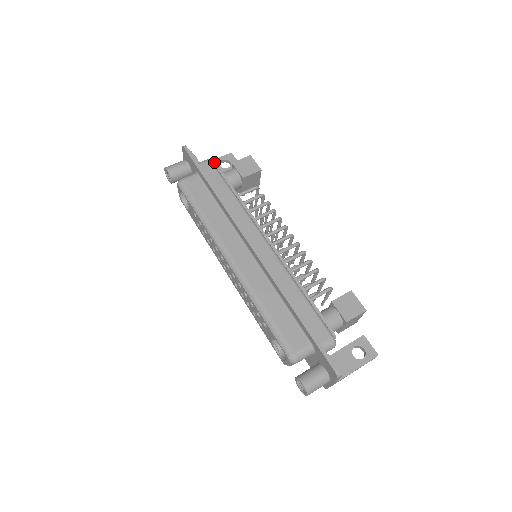
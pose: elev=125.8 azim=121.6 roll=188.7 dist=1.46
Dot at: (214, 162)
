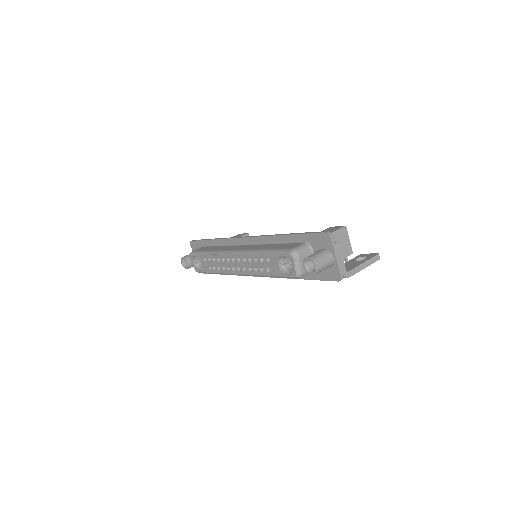
Dot at: occluded
